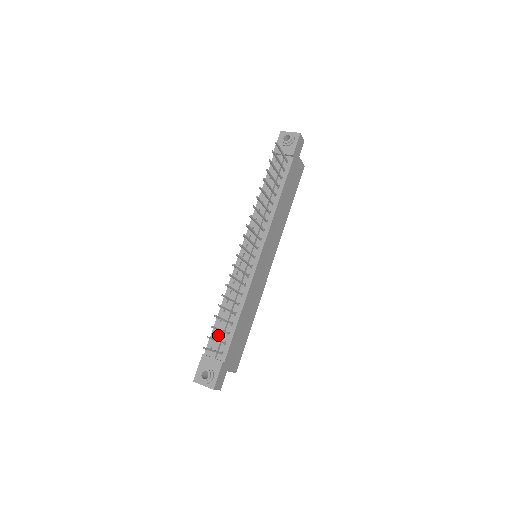
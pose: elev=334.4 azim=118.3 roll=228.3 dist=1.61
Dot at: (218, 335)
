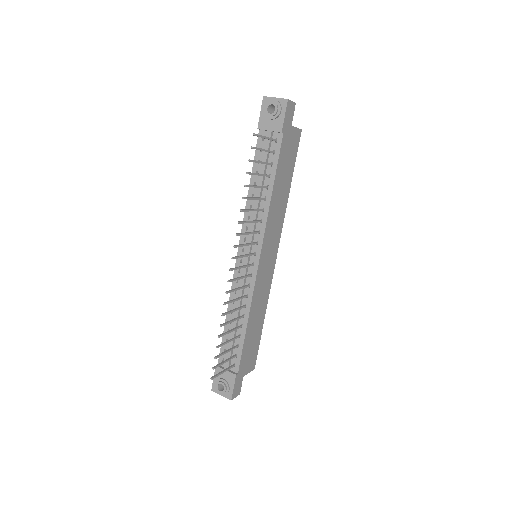
Dot at: (227, 348)
